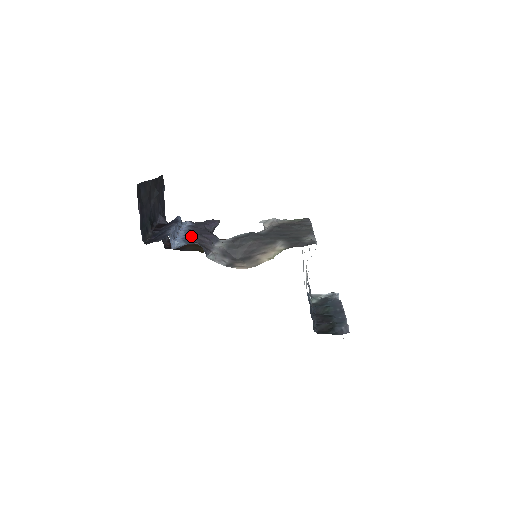
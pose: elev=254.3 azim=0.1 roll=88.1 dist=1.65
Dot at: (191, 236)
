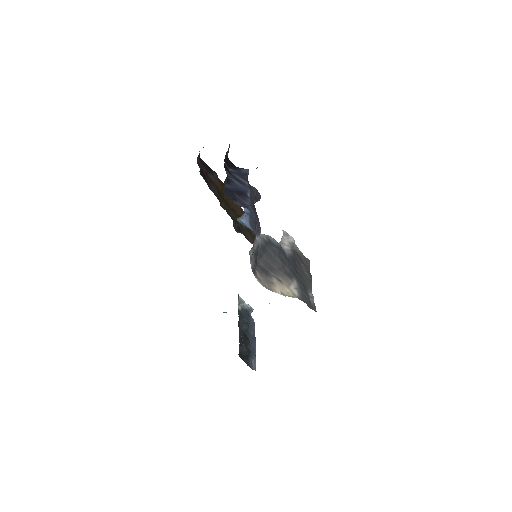
Dot at: (252, 214)
